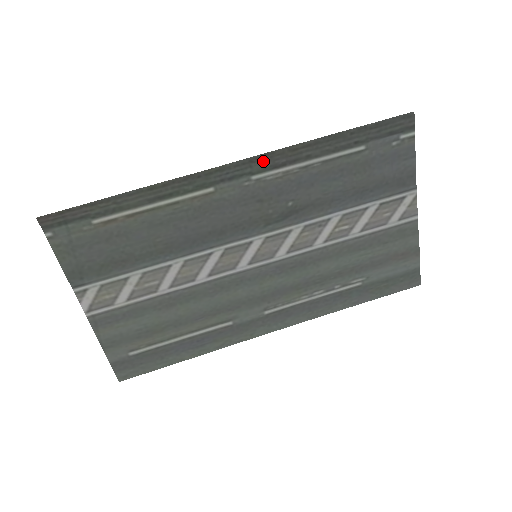
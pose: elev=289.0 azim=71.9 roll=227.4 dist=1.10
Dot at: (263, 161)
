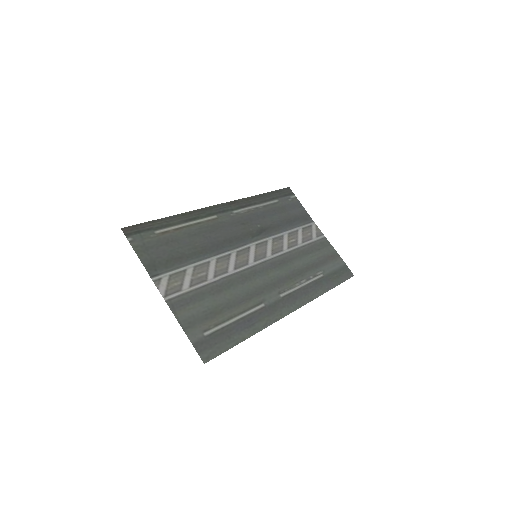
Dot at: (235, 204)
